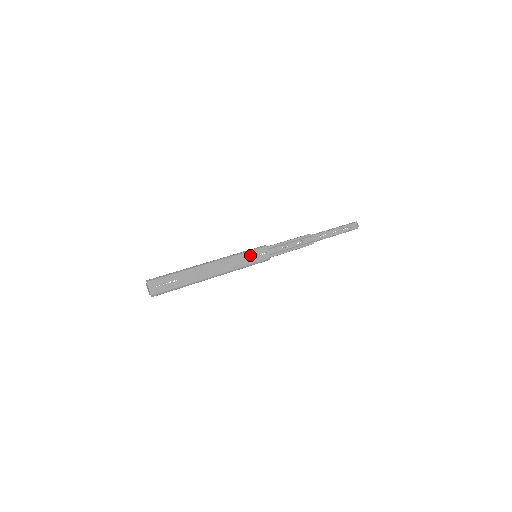
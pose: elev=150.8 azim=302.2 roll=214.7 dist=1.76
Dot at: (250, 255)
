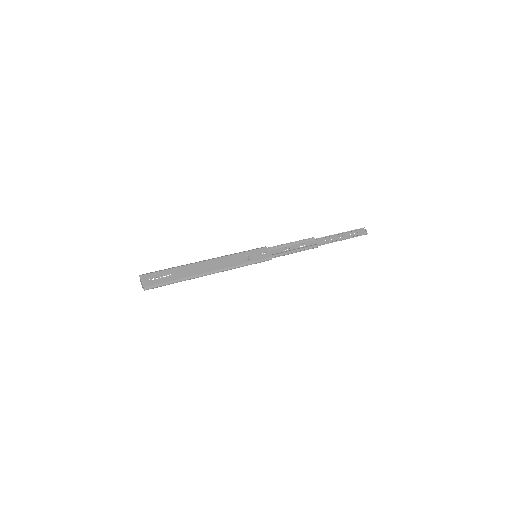
Dot at: (249, 254)
